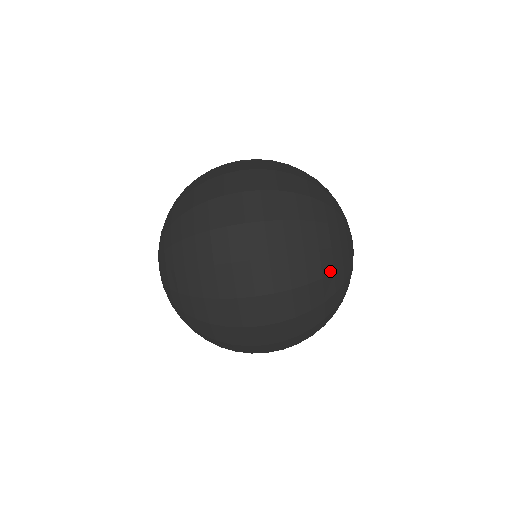
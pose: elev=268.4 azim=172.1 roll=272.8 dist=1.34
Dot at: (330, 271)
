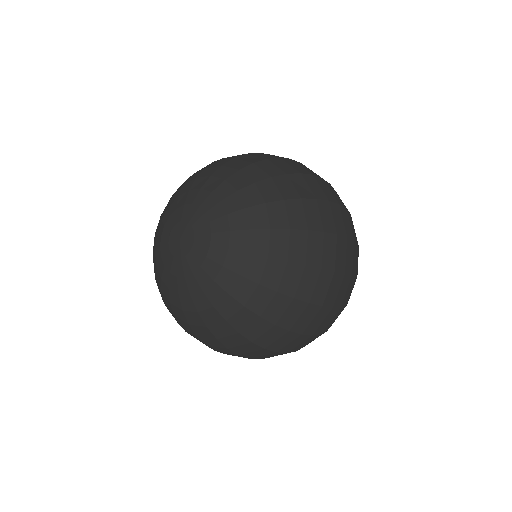
Dot at: occluded
